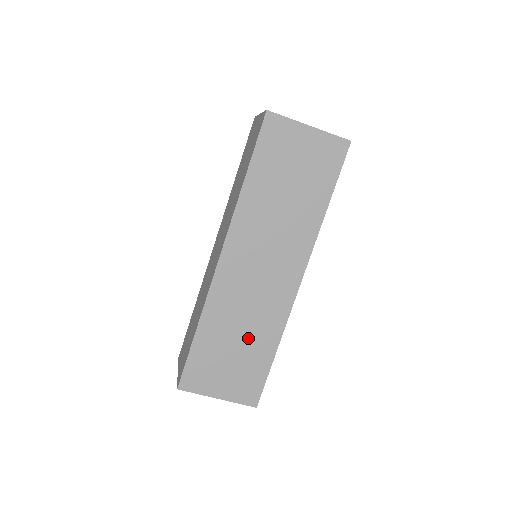
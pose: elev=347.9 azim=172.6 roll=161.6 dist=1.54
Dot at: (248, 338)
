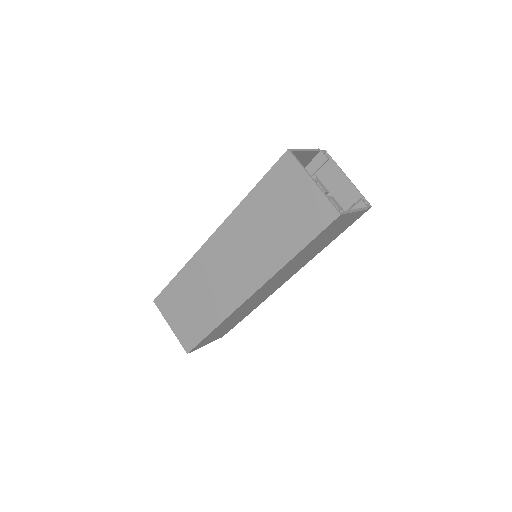
Dot at: (203, 305)
